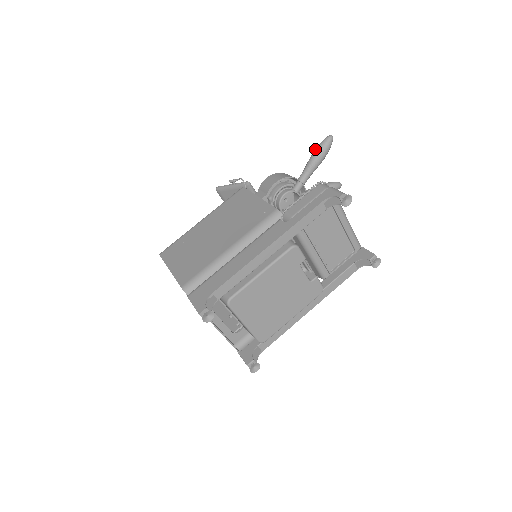
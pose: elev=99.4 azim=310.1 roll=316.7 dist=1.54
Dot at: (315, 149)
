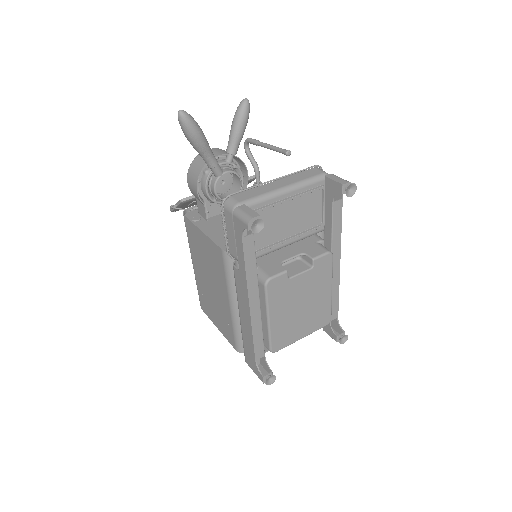
Dot at: occluded
